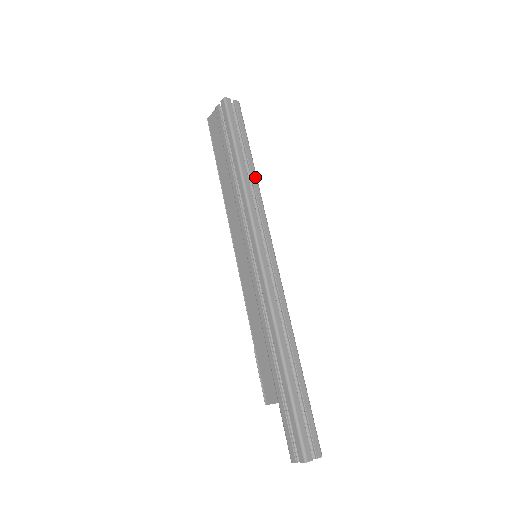
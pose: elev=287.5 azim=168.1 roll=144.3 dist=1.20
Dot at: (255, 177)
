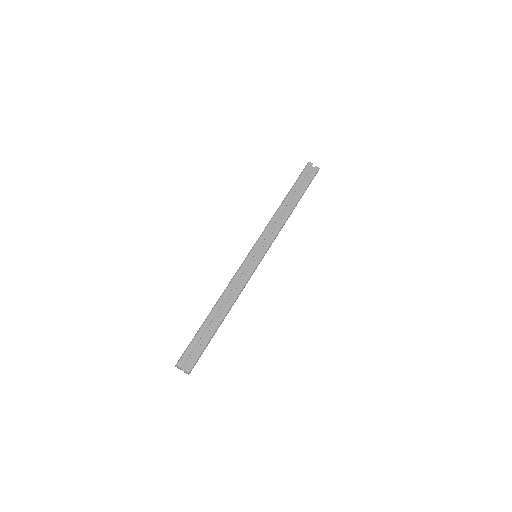
Dot at: (289, 212)
